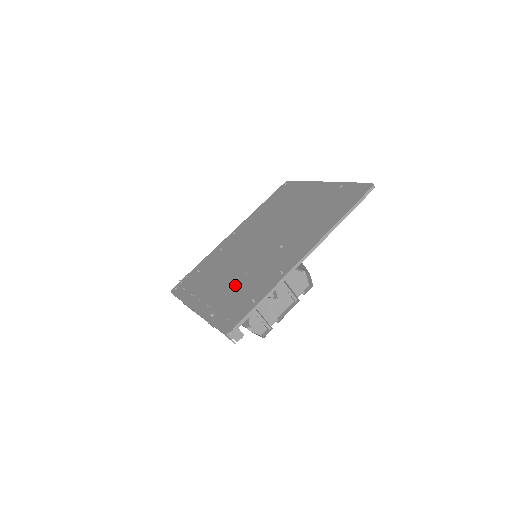
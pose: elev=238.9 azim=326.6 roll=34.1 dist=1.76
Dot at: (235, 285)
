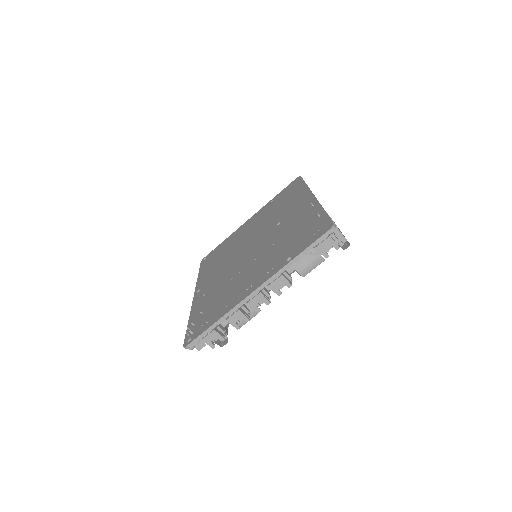
Dot at: (275, 250)
